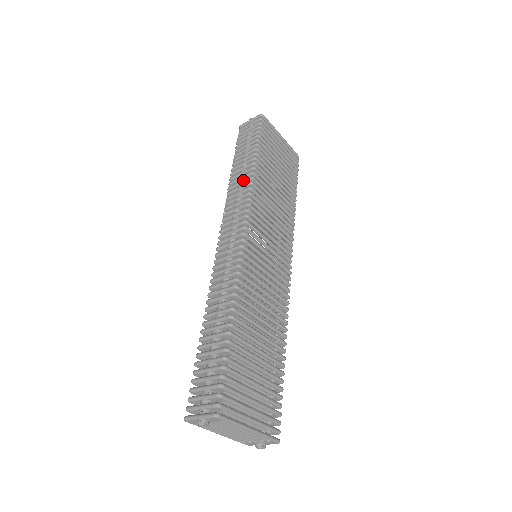
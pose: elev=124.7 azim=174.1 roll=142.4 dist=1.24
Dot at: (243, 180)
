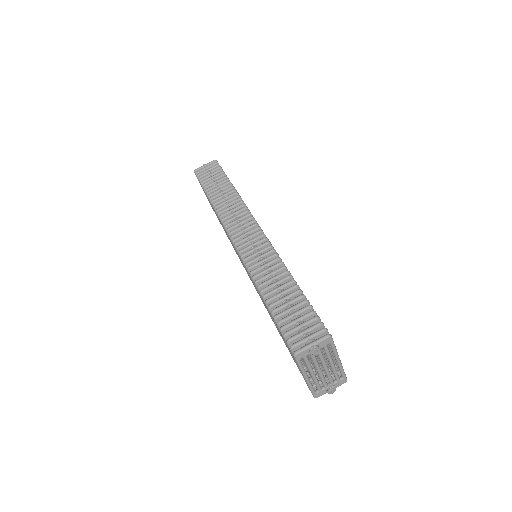
Dot at: (230, 198)
